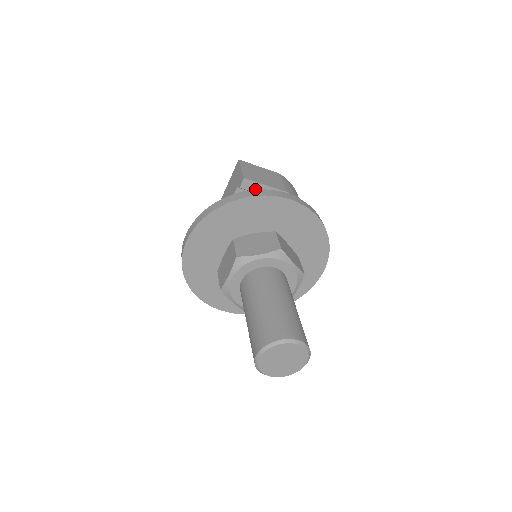
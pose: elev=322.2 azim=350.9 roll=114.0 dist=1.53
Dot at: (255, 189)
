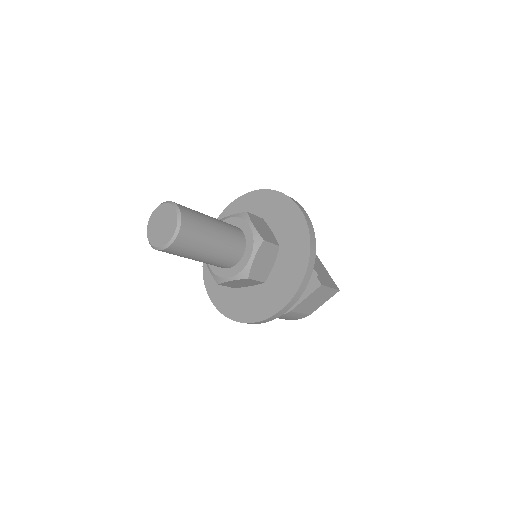
Dot at: occluded
